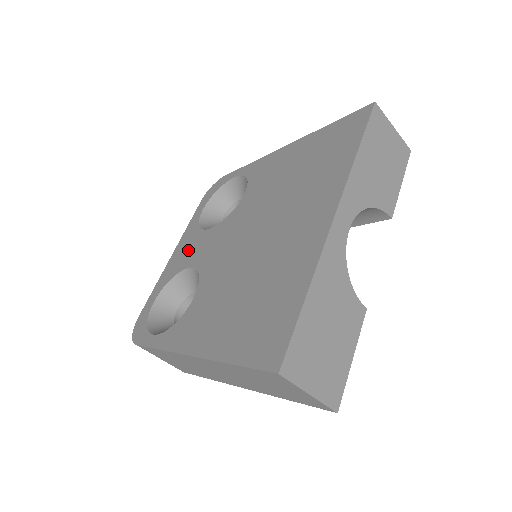
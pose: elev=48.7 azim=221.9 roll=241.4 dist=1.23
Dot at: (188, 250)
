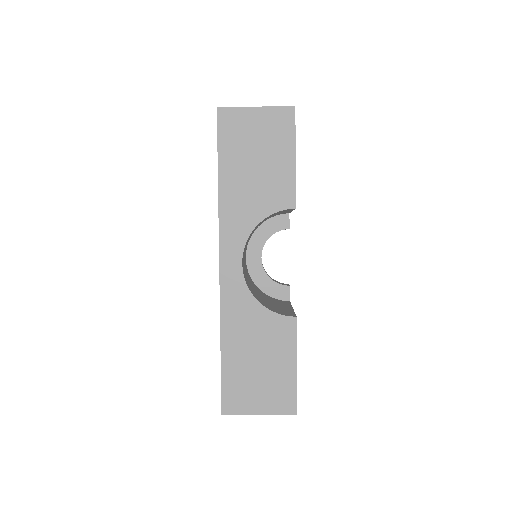
Dot at: occluded
